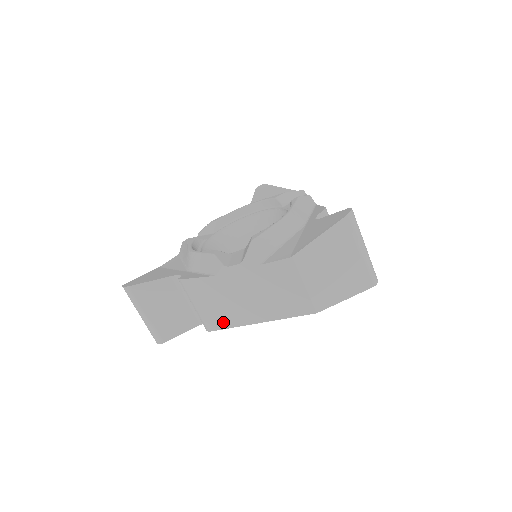
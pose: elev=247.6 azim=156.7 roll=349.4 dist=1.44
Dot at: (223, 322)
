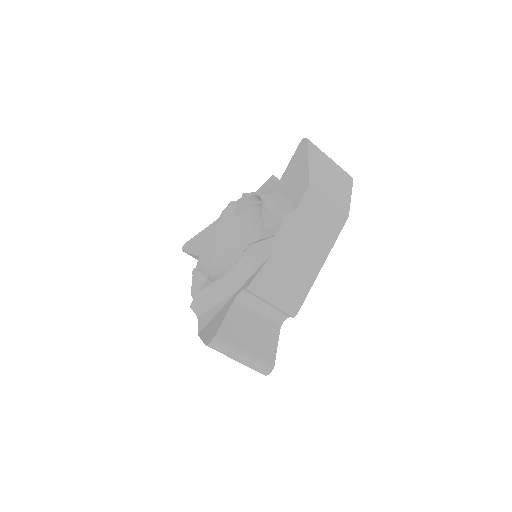
Dot at: occluded
